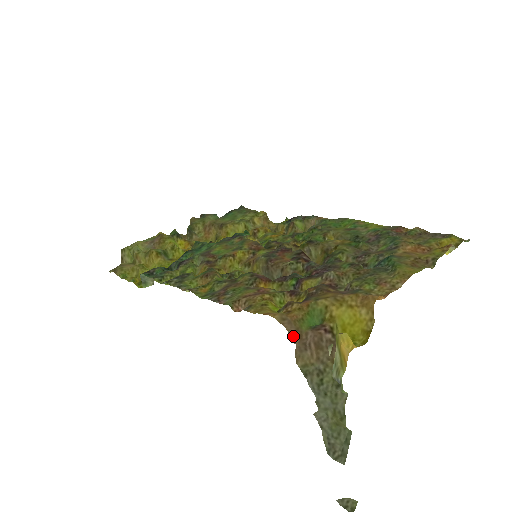
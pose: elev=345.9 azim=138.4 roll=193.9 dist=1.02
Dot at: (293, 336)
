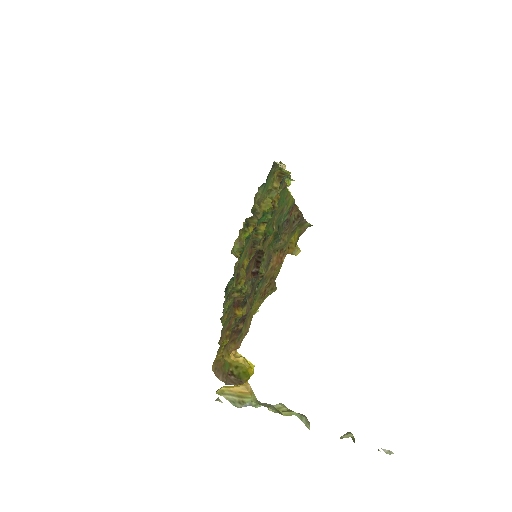
Dot at: (222, 380)
